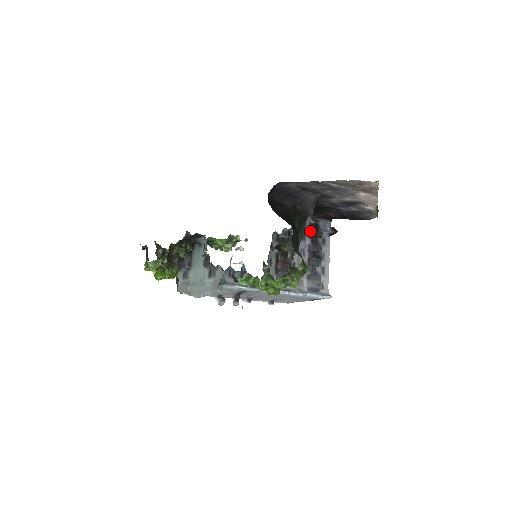
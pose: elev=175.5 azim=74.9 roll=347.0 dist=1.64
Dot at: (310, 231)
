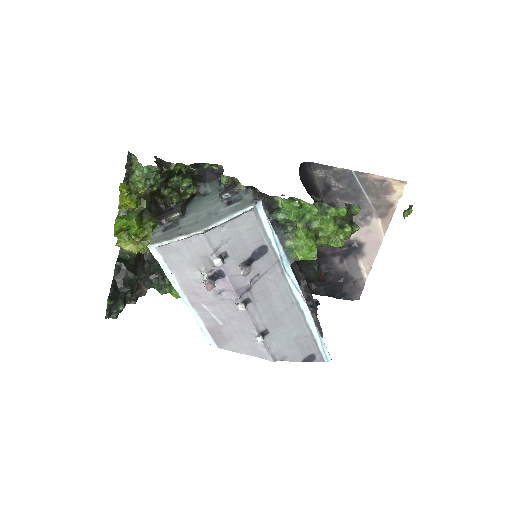
Dot at: (302, 276)
